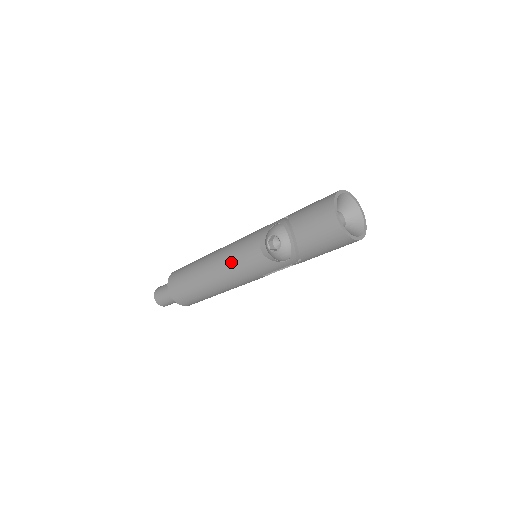
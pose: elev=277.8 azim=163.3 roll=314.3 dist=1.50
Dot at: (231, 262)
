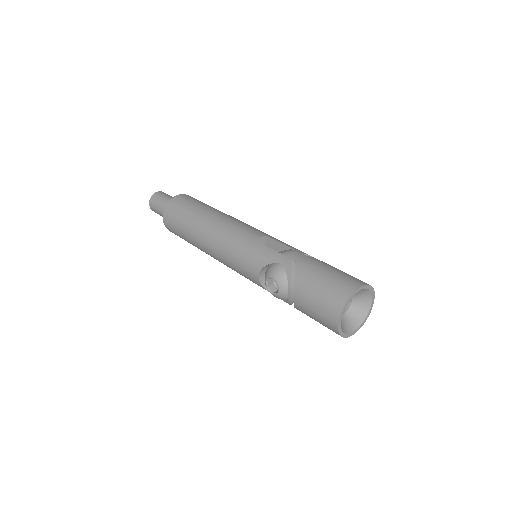
Dot at: (228, 259)
